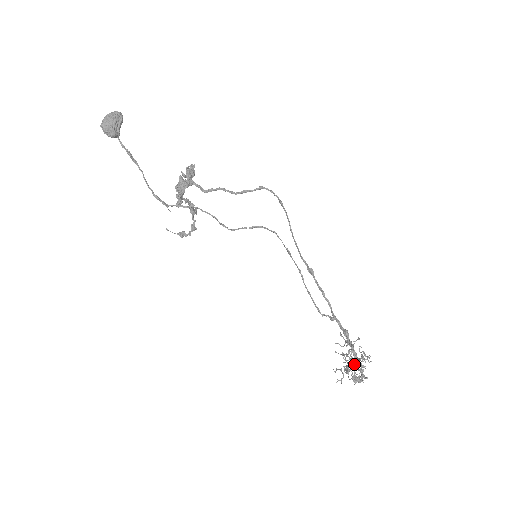
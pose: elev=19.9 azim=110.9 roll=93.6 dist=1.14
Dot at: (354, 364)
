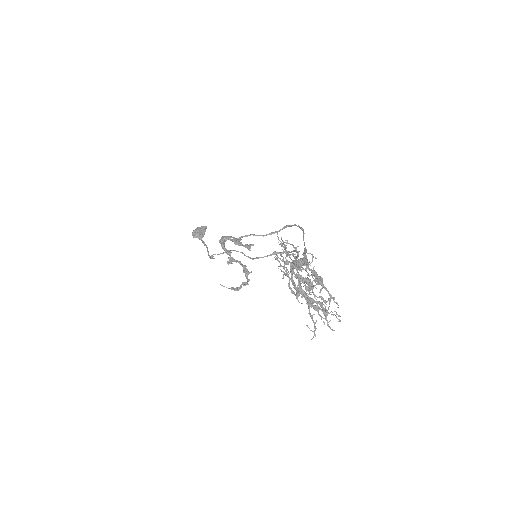
Dot at: (275, 258)
